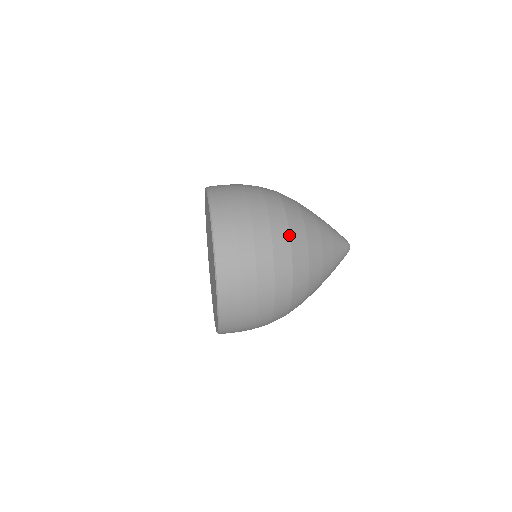
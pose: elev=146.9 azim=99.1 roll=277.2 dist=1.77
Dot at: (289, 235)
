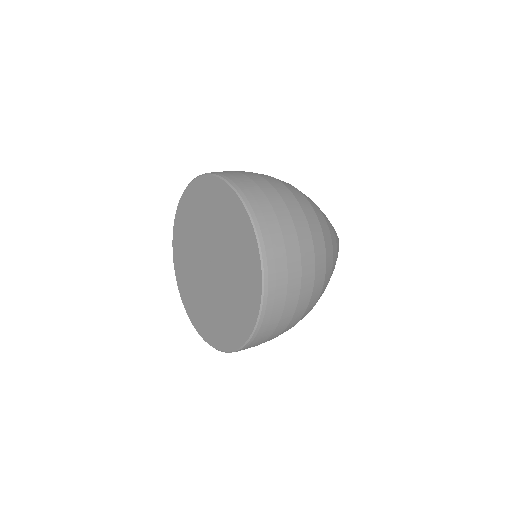
Dot at: (295, 188)
